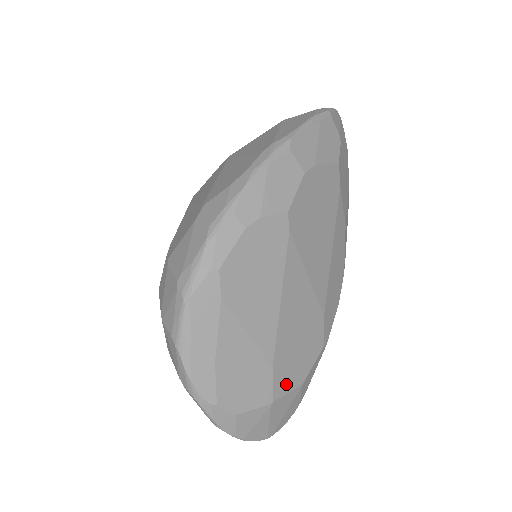
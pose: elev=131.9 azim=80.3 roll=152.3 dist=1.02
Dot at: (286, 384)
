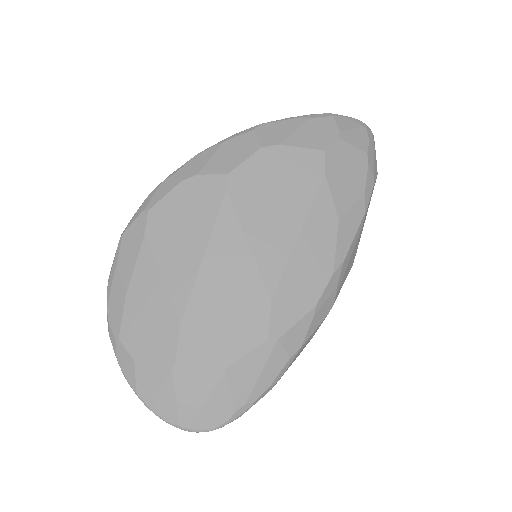
Dot at: (198, 354)
